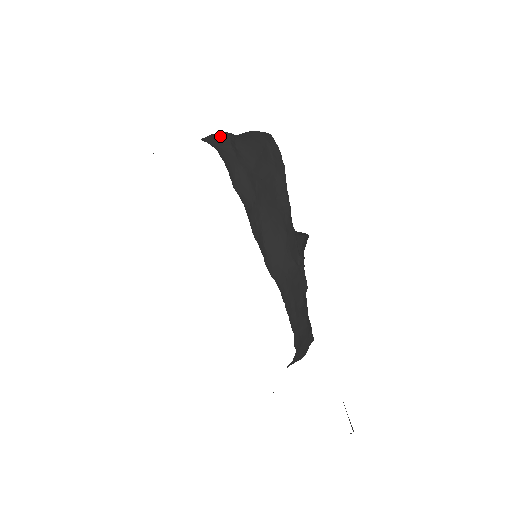
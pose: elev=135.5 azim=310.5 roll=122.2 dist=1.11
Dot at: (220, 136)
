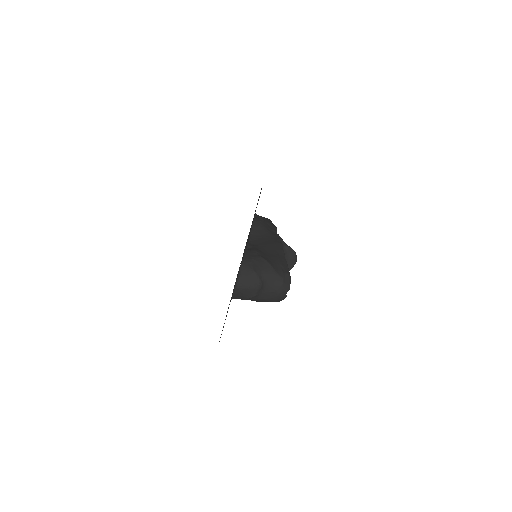
Dot at: (247, 294)
